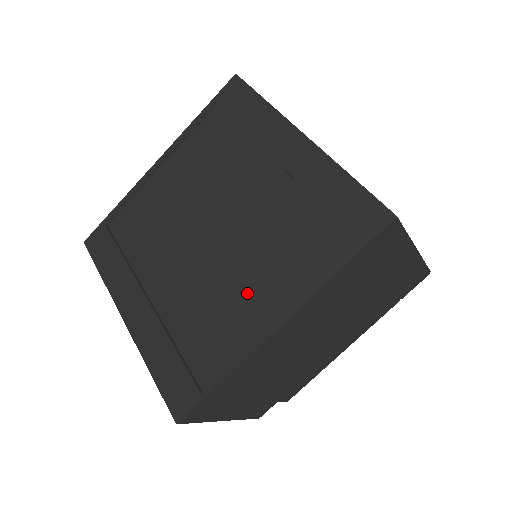
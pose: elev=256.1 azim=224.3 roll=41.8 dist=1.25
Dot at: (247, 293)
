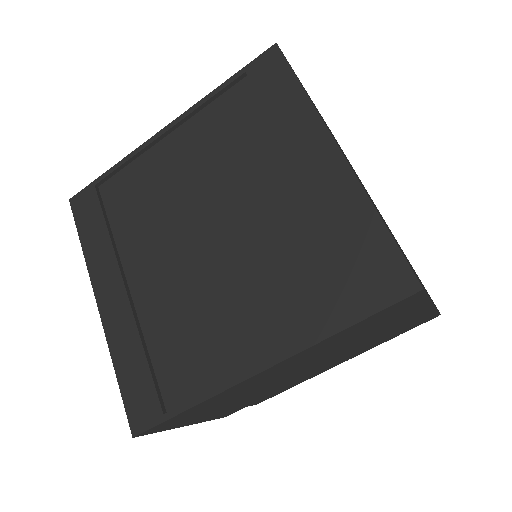
Dot at: (234, 319)
